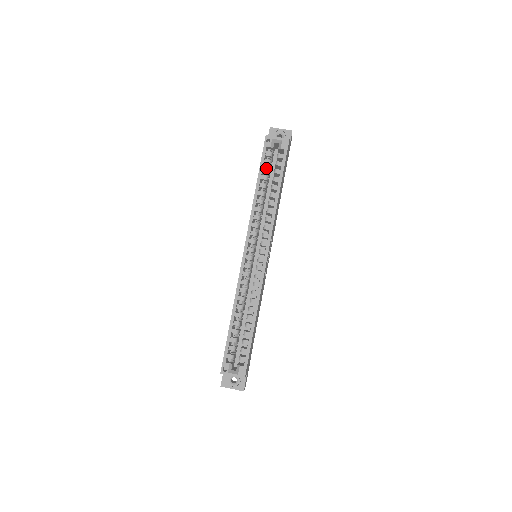
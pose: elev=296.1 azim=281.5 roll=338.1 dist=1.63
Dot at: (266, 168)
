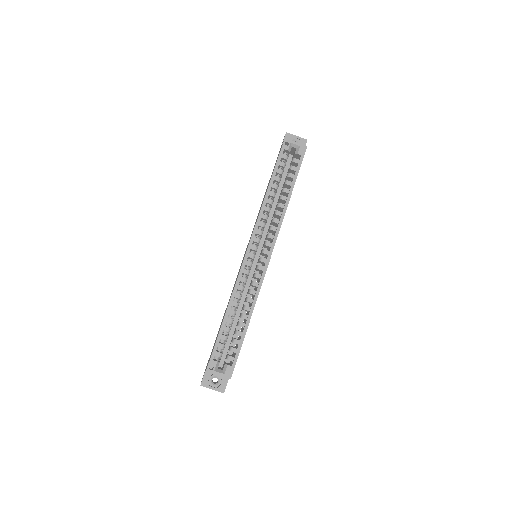
Dot at: (280, 170)
